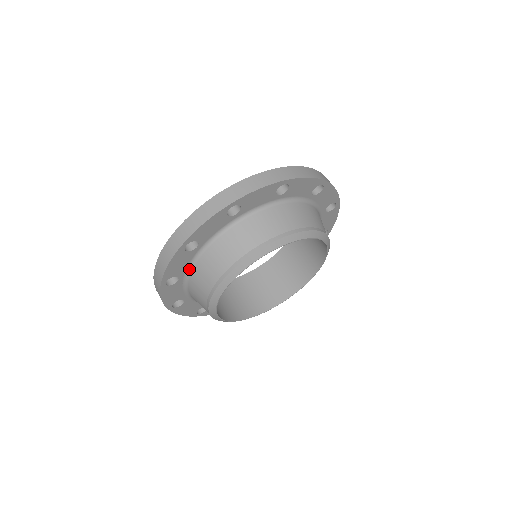
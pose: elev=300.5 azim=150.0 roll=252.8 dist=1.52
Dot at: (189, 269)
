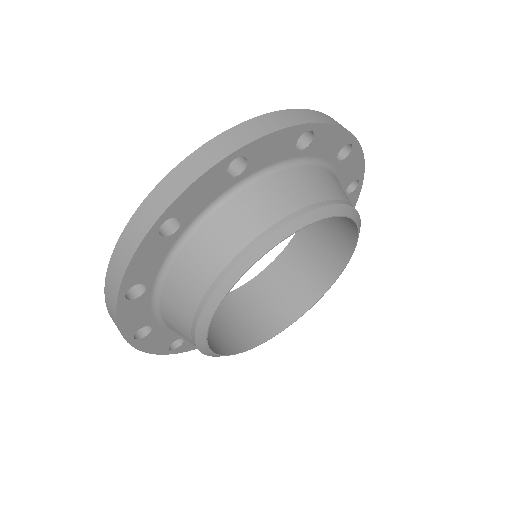
Dot at: occluded
